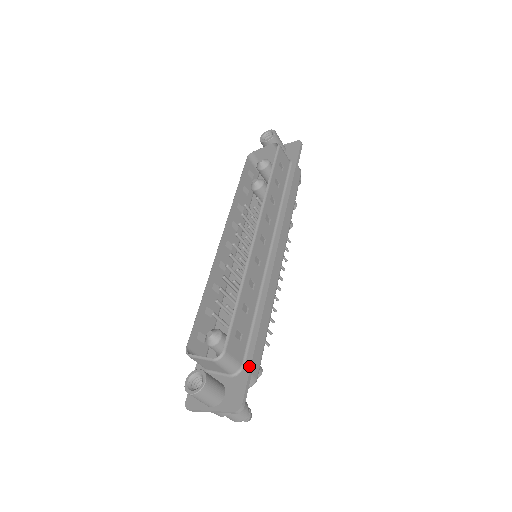
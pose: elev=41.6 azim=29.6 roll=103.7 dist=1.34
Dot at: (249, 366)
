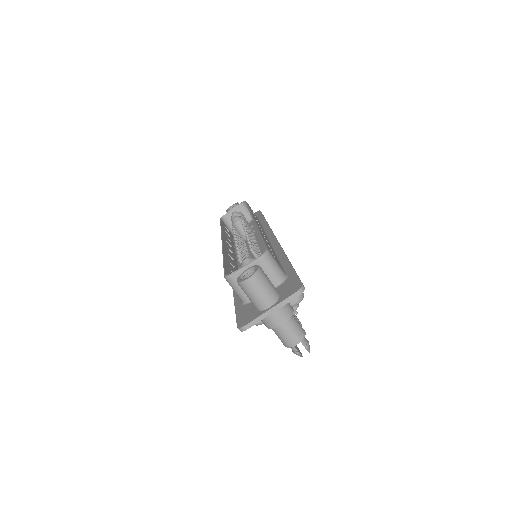
Dot at: (293, 271)
